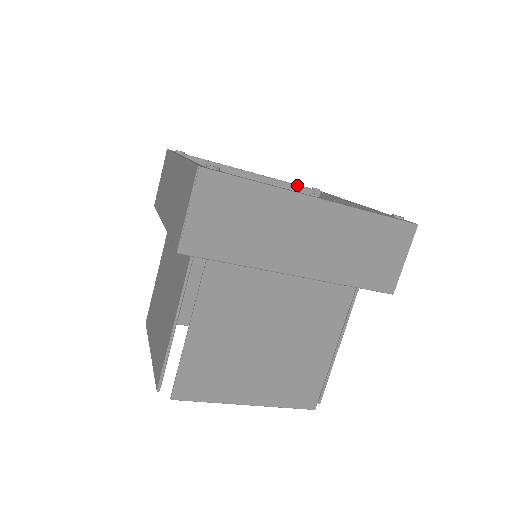
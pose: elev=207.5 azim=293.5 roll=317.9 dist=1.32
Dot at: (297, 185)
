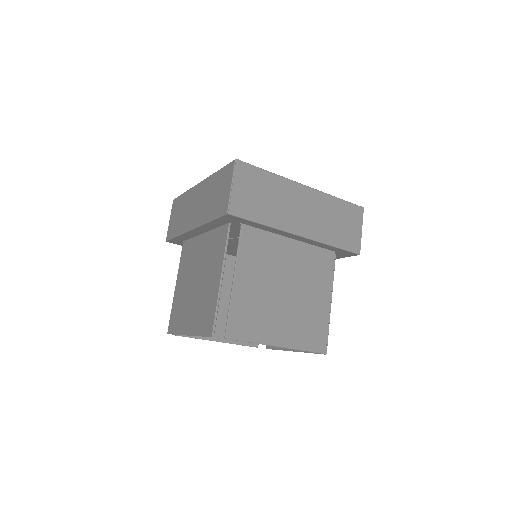
Dot at: occluded
